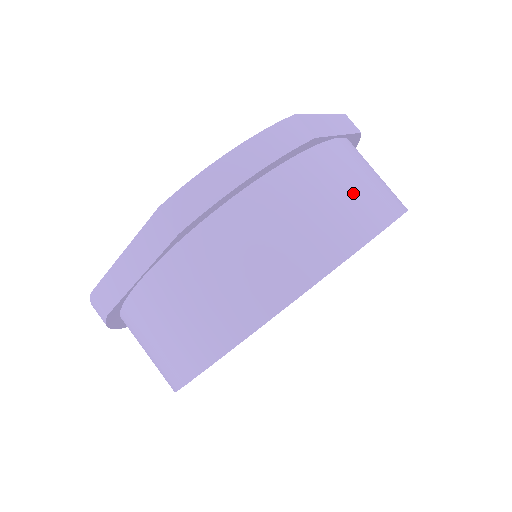
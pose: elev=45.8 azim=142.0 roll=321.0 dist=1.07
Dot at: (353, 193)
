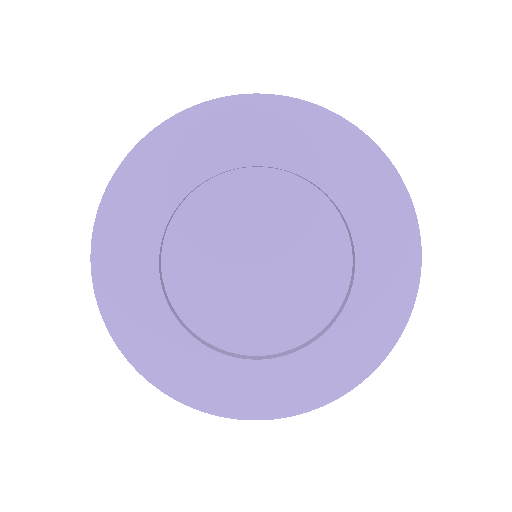
Dot at: occluded
